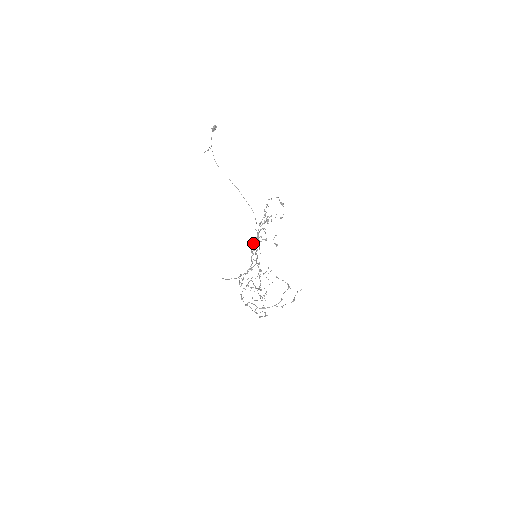
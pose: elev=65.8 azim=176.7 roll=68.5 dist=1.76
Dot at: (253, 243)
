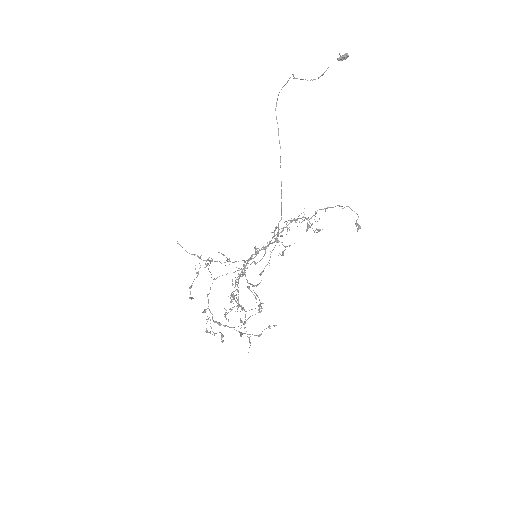
Dot at: (270, 242)
